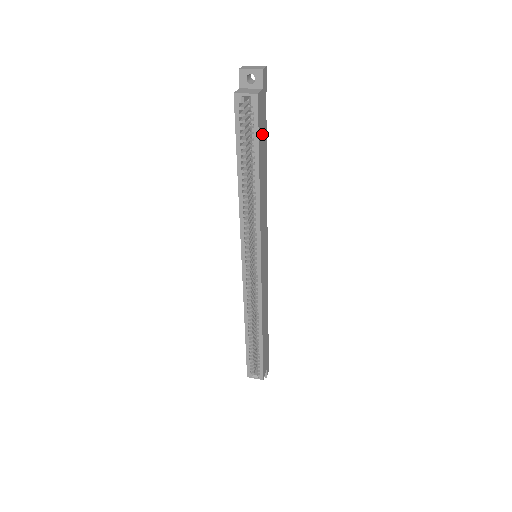
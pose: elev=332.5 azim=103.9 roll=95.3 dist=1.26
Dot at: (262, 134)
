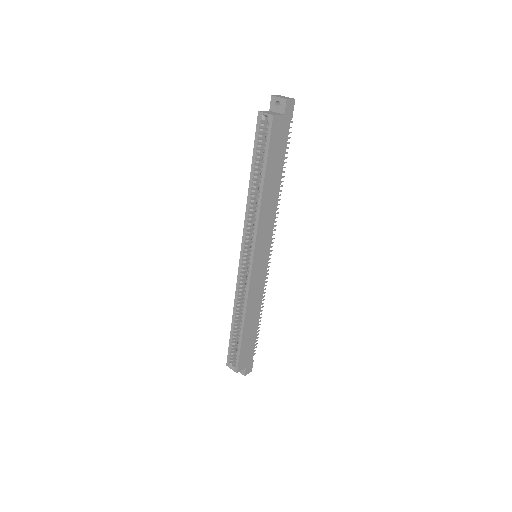
Dot at: (276, 151)
